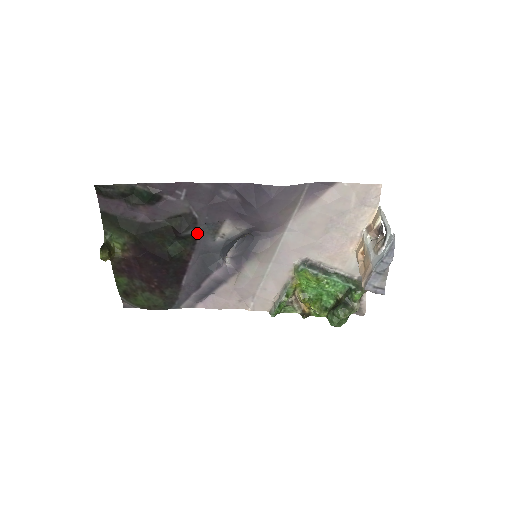
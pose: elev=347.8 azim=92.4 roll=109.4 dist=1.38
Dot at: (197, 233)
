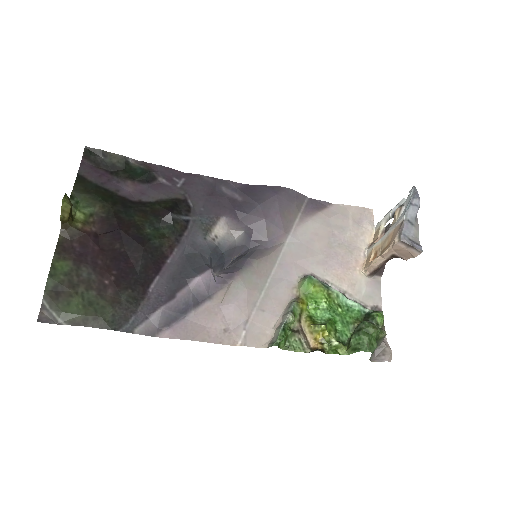
Dot at: (188, 222)
